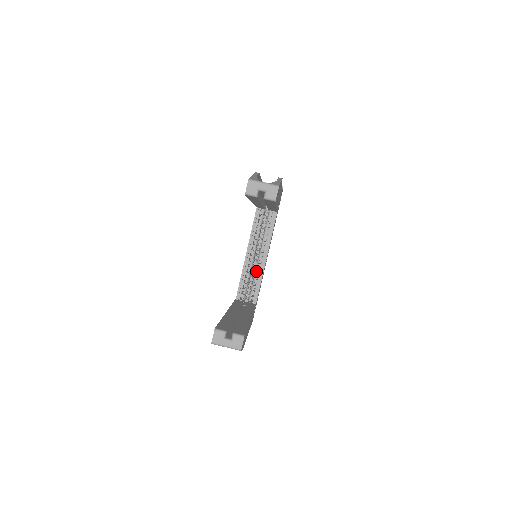
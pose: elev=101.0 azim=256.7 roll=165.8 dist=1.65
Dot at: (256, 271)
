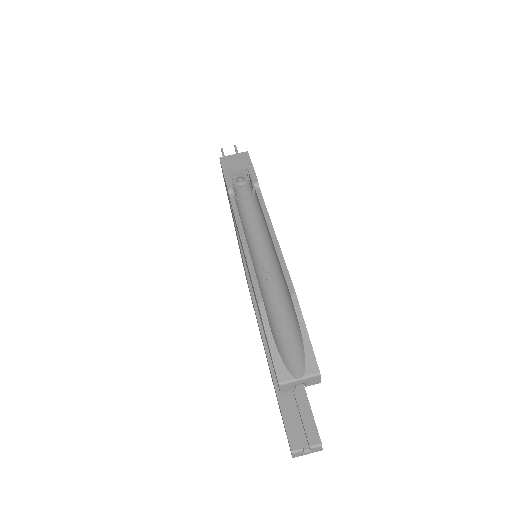
Dot at: occluded
